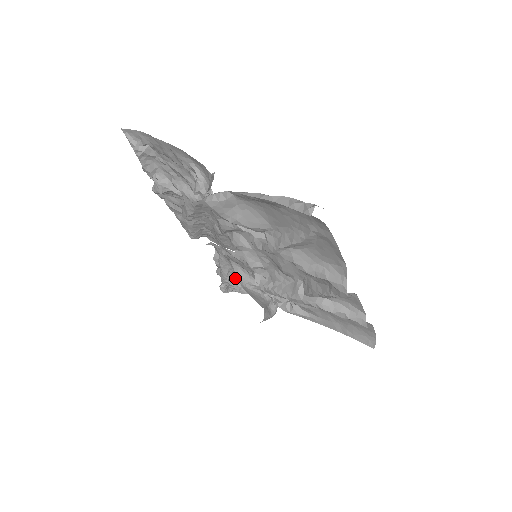
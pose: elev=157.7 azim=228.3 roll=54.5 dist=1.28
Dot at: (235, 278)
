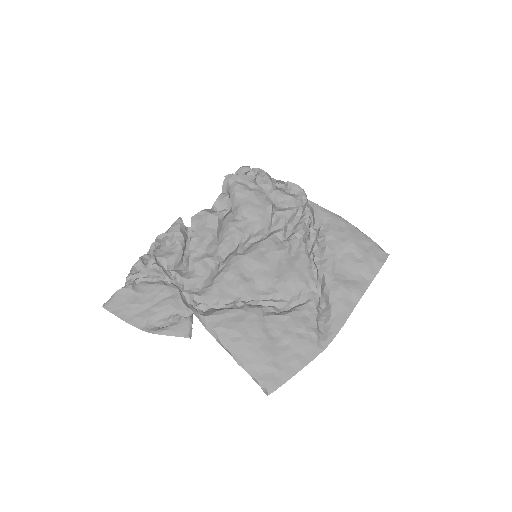
Dot at: occluded
